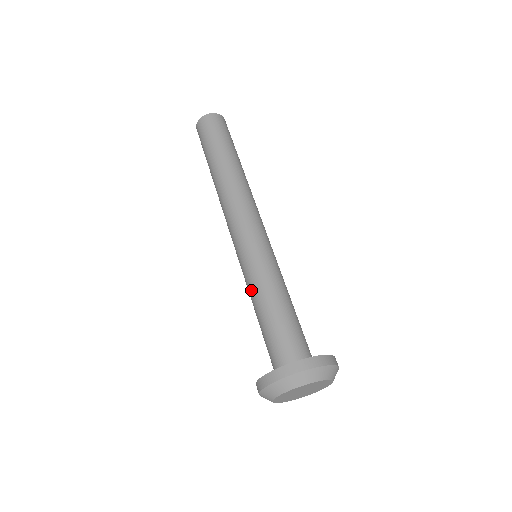
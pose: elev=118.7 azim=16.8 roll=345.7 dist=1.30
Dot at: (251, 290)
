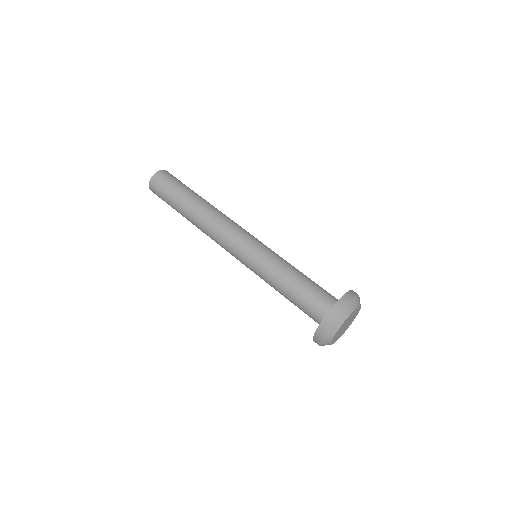
Dot at: occluded
